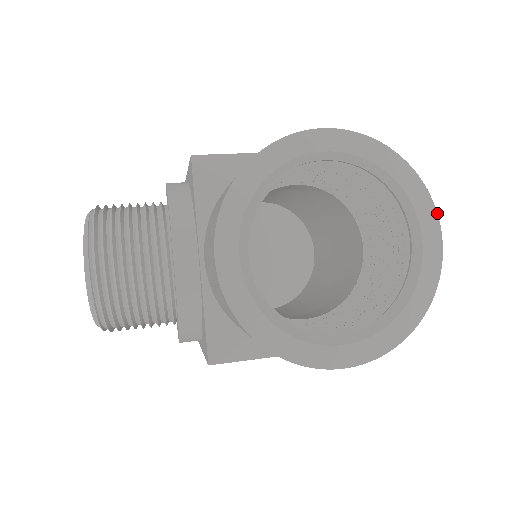
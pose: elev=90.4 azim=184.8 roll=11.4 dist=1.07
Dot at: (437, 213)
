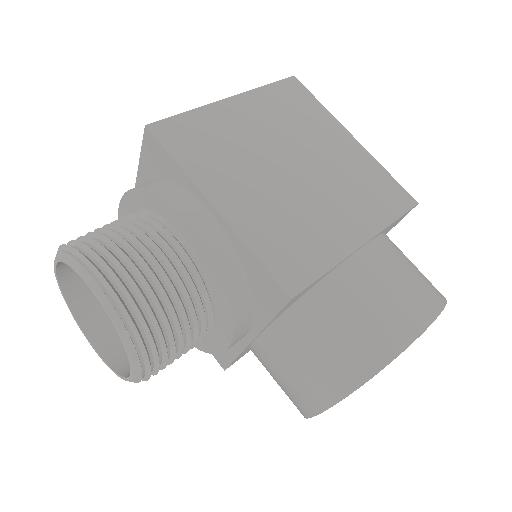
Dot at: occluded
